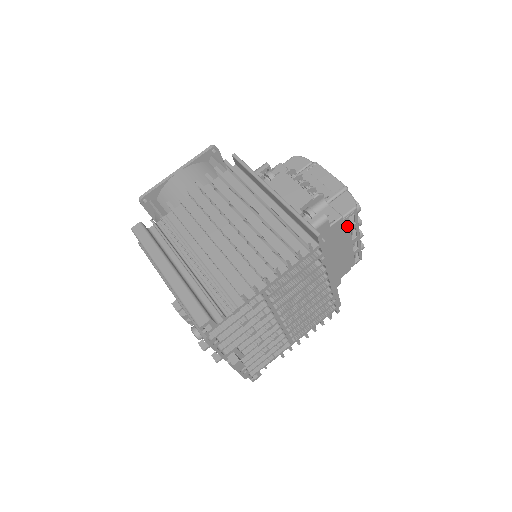
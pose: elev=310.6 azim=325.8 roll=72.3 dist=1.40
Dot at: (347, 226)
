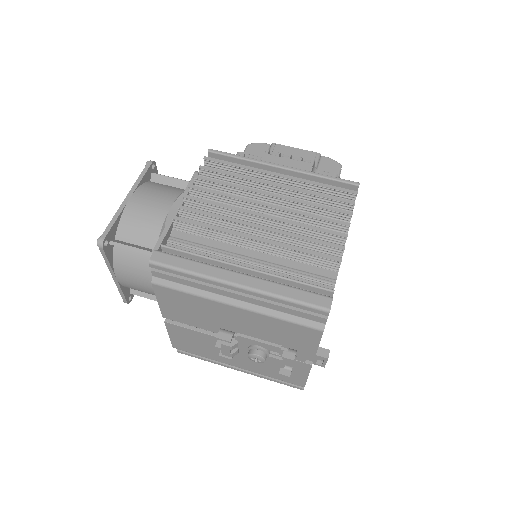
Dot at: occluded
